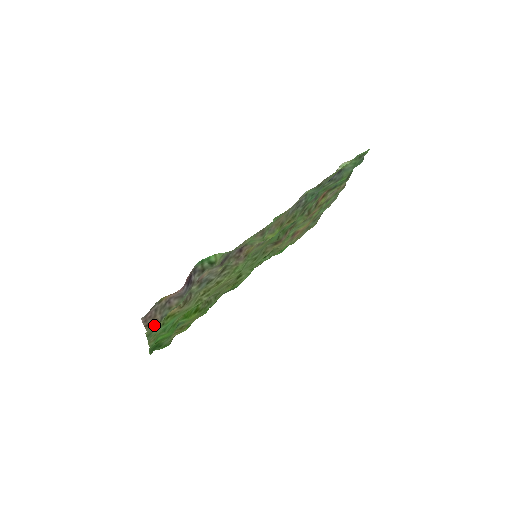
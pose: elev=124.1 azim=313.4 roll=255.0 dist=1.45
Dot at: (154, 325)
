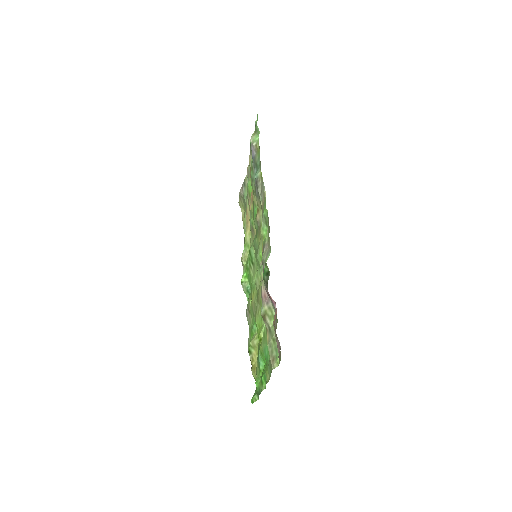
Dot at: (280, 353)
